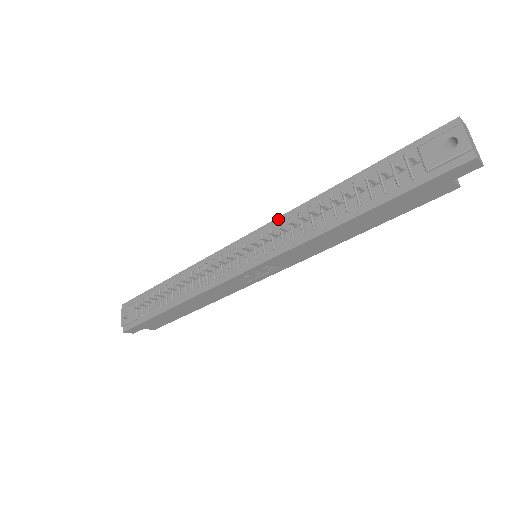
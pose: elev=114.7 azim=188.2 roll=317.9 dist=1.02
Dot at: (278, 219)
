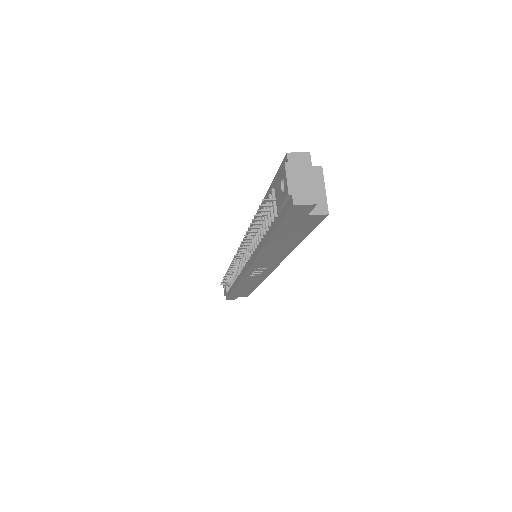
Dot at: occluded
